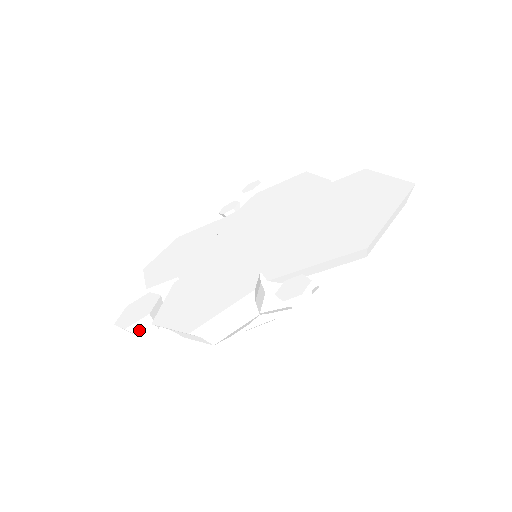
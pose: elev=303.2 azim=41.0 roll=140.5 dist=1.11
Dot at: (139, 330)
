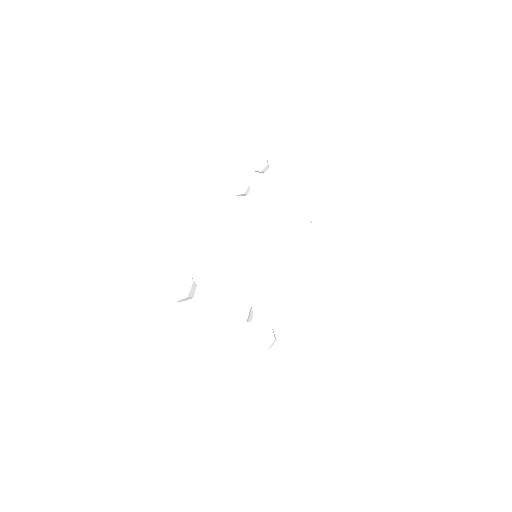
Dot at: (182, 300)
